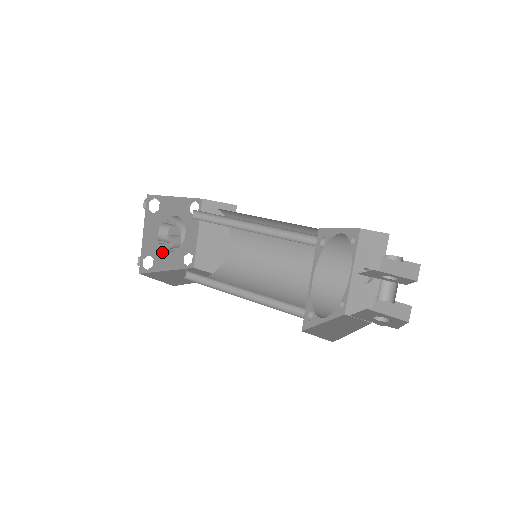
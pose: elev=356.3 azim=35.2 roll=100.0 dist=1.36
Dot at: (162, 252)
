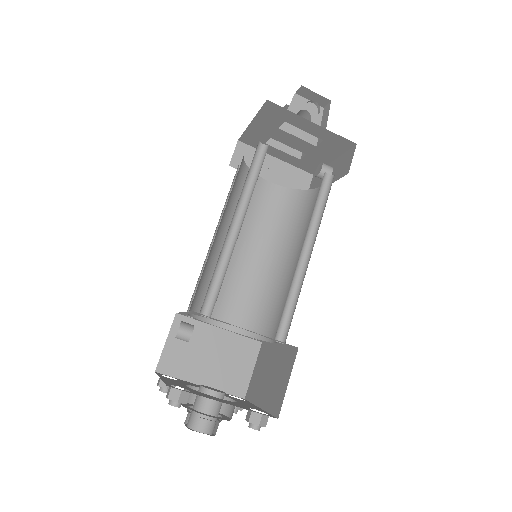
Dot at: occluded
